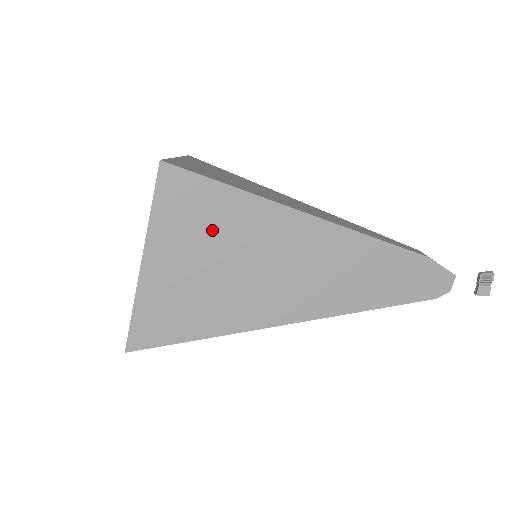
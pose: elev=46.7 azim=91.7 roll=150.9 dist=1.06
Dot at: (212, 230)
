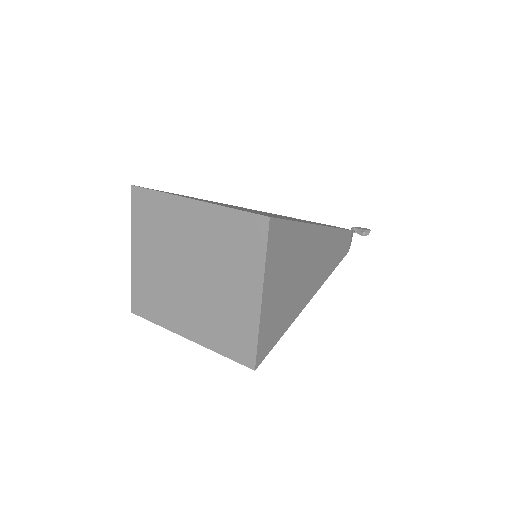
Dot at: occluded
